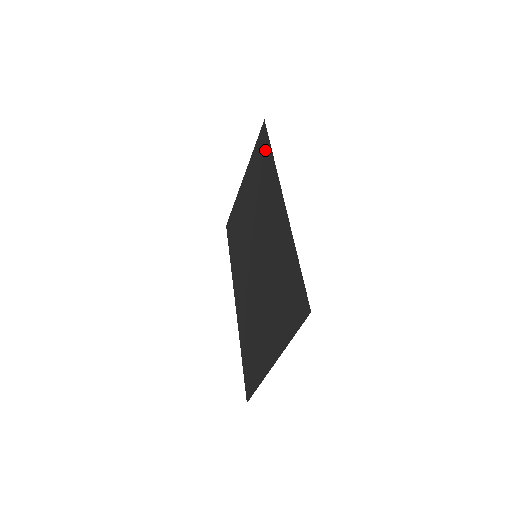
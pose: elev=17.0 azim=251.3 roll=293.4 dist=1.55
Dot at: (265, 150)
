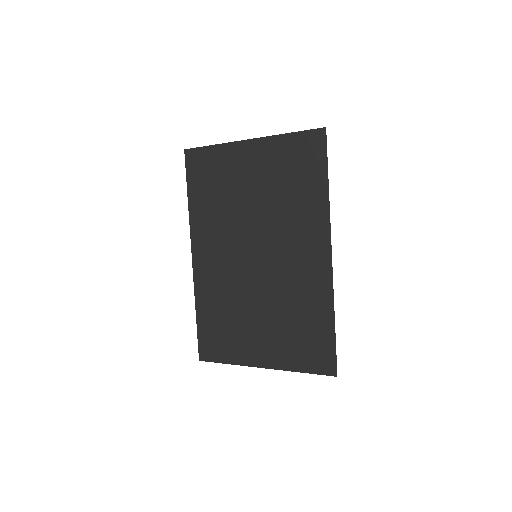
Dot at: (315, 167)
